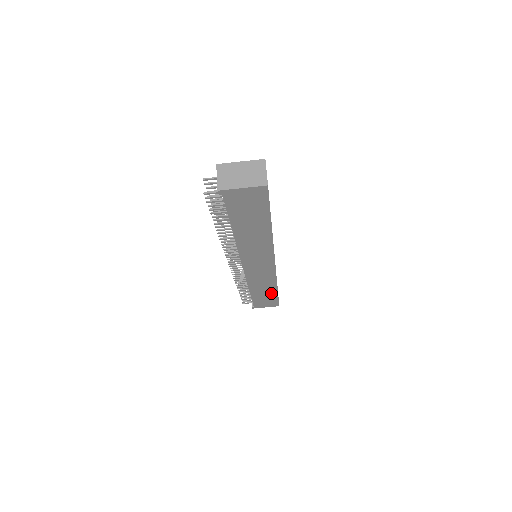
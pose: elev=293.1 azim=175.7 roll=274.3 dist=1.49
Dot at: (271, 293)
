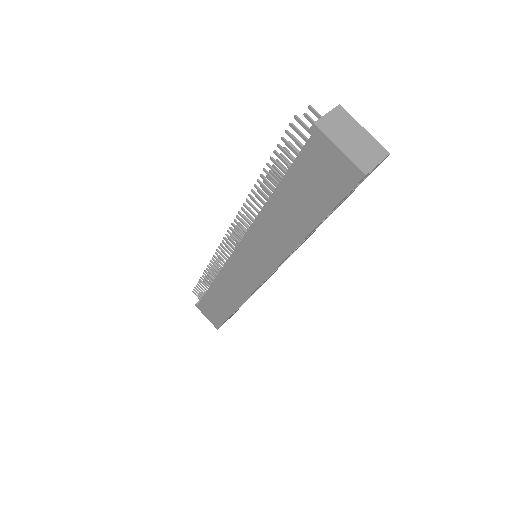
Dot at: (226, 308)
